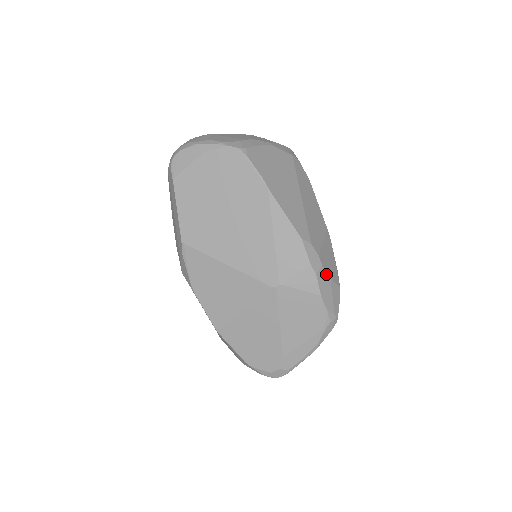
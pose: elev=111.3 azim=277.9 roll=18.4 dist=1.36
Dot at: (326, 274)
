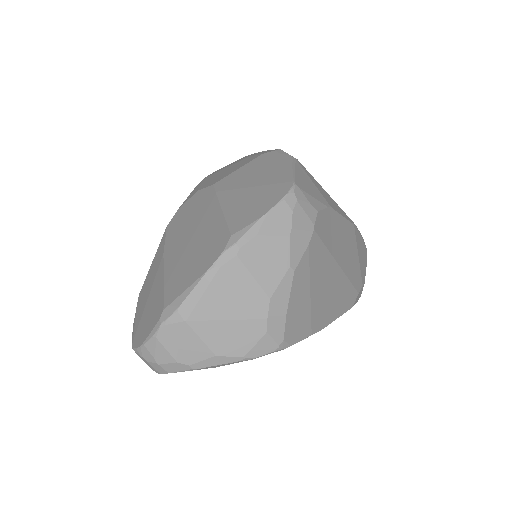
Dot at: occluded
